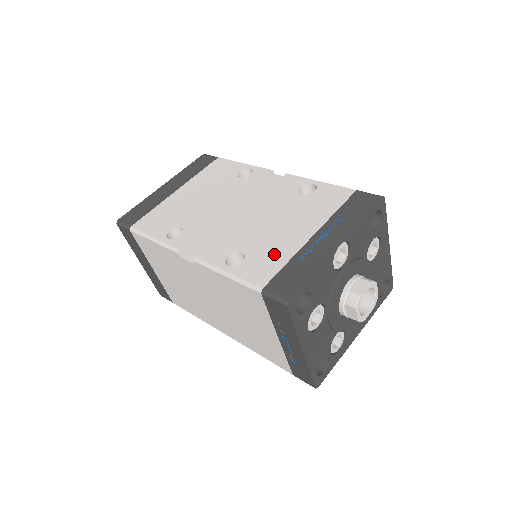
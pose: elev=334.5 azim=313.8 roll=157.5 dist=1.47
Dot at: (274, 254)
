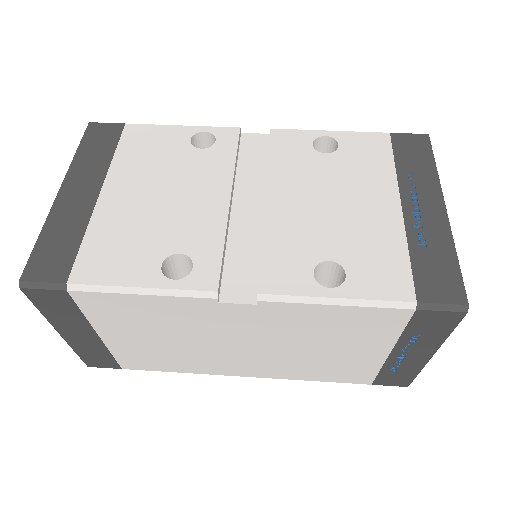
Dot at: (379, 247)
